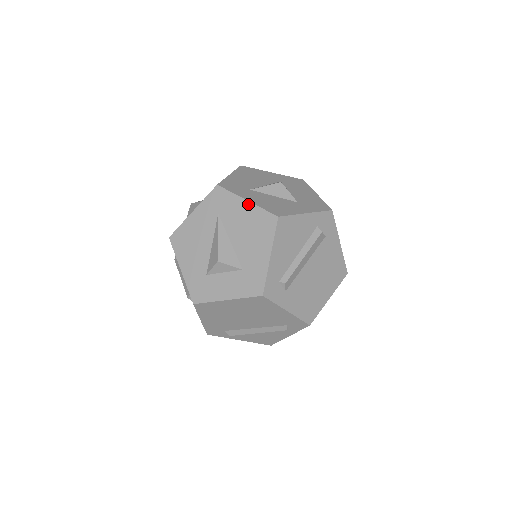
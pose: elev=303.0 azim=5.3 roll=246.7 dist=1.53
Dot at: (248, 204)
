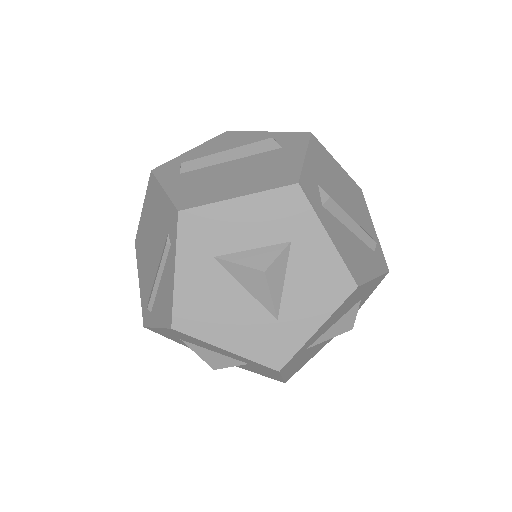
Dot at: occluded
